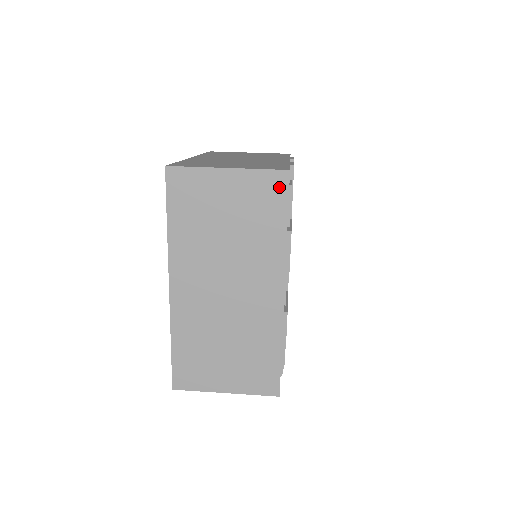
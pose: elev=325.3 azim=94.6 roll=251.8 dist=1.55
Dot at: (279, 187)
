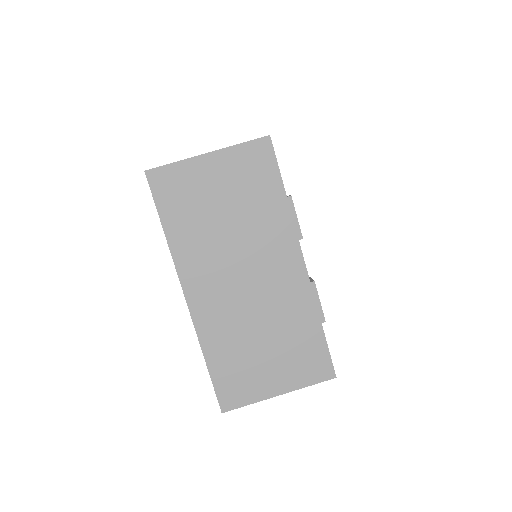
Dot at: (265, 155)
